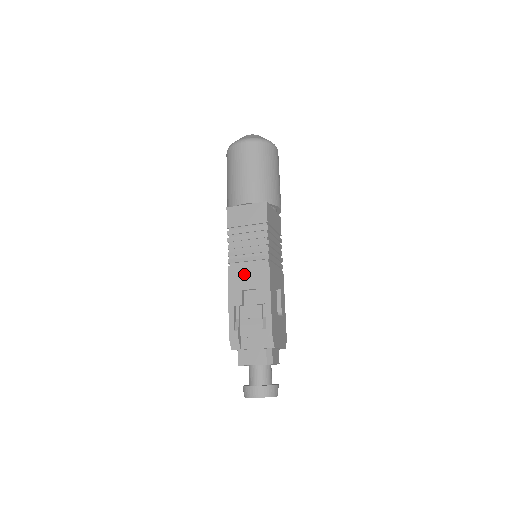
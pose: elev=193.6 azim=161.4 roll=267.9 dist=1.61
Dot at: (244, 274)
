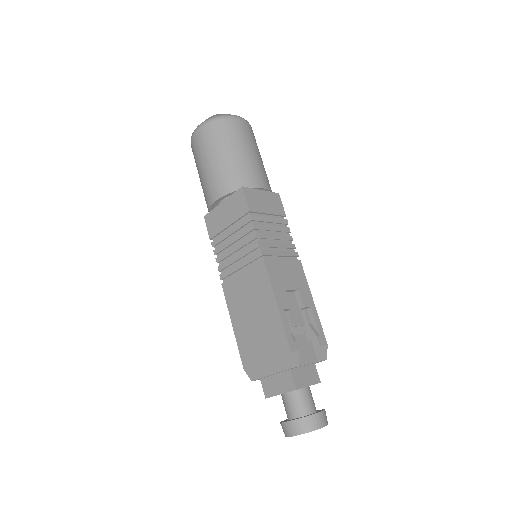
Dot at: (283, 271)
